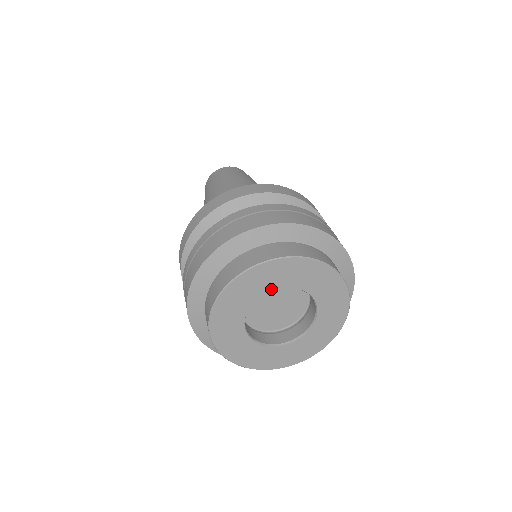
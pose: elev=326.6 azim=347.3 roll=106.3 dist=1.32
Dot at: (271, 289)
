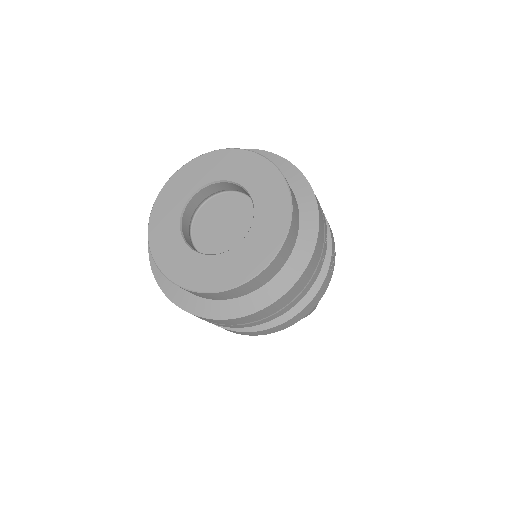
Dot at: (203, 184)
